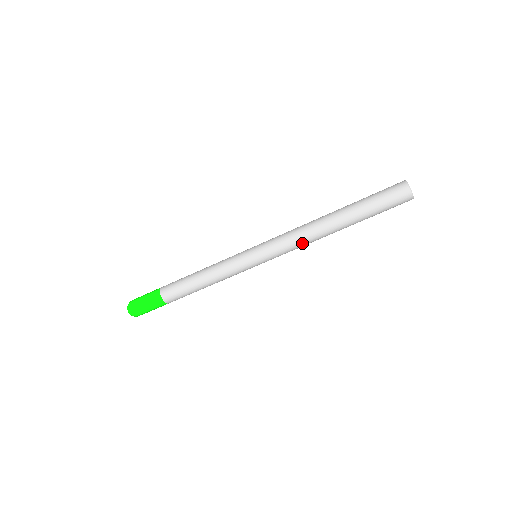
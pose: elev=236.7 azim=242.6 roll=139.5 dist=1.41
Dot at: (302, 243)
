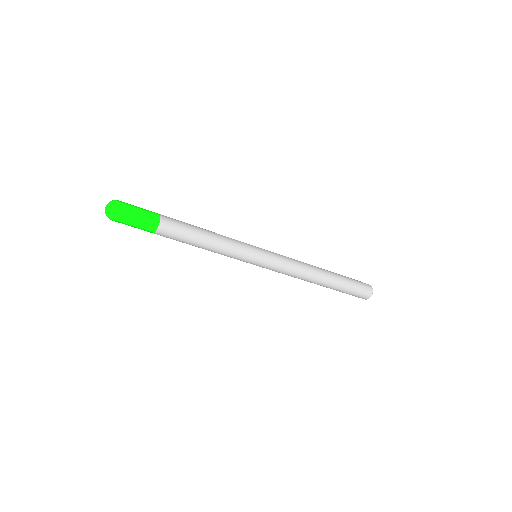
Dot at: (291, 276)
